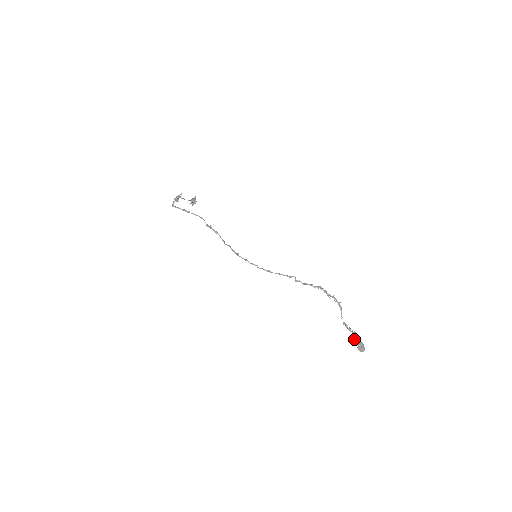
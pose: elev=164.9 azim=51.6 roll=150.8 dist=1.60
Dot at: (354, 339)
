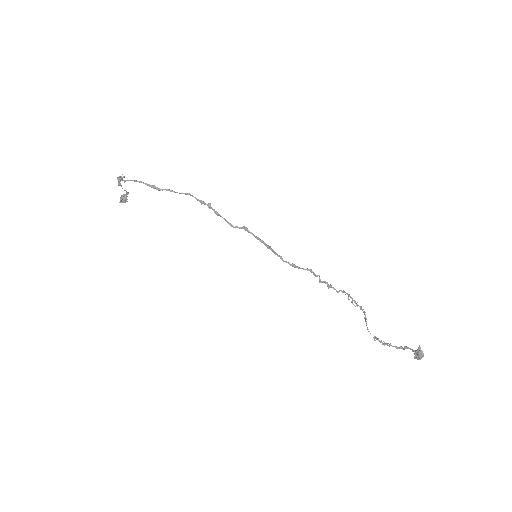
Dot at: (405, 346)
